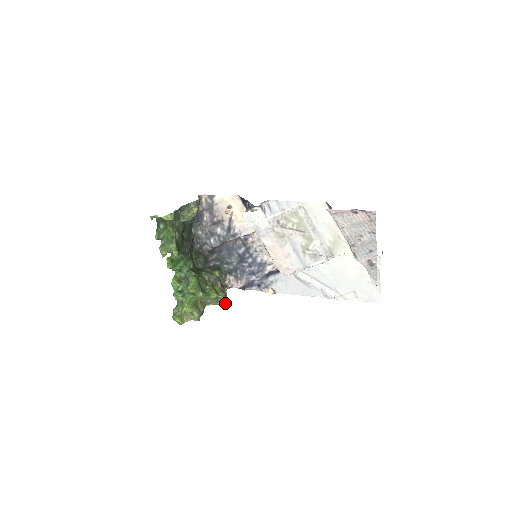
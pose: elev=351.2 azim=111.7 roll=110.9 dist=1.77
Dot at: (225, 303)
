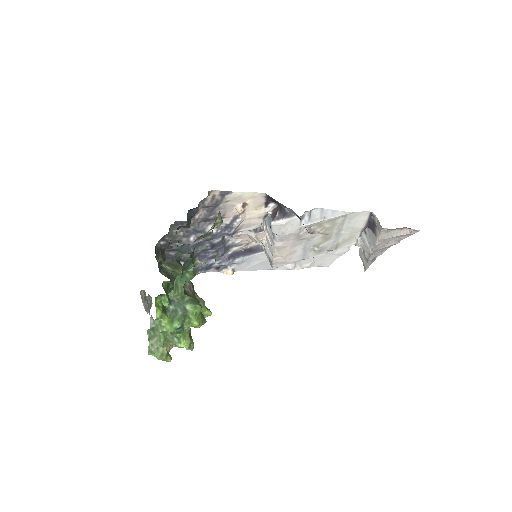
Dot at: occluded
